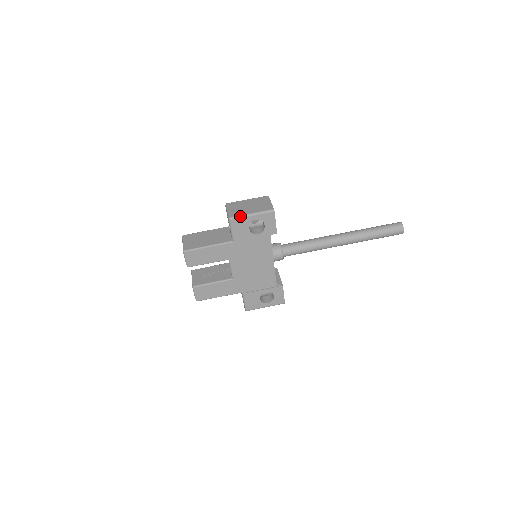
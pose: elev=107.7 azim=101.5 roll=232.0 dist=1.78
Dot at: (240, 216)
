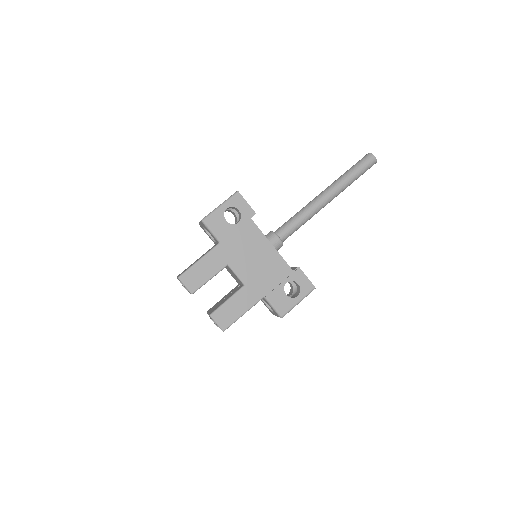
Dot at: (210, 213)
